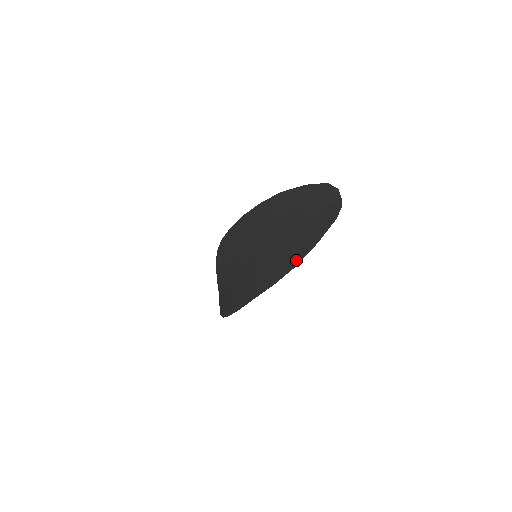
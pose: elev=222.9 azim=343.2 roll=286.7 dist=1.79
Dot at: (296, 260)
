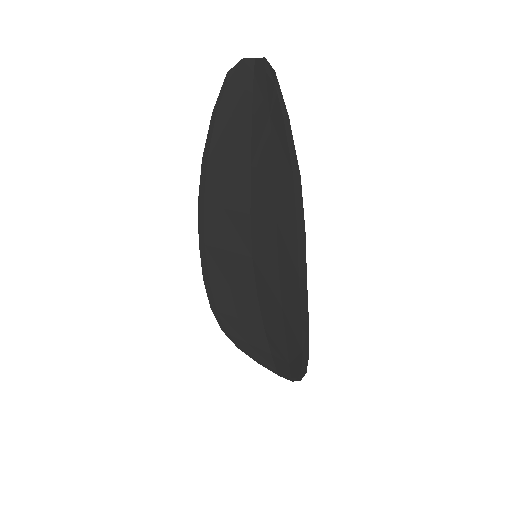
Dot at: (292, 169)
